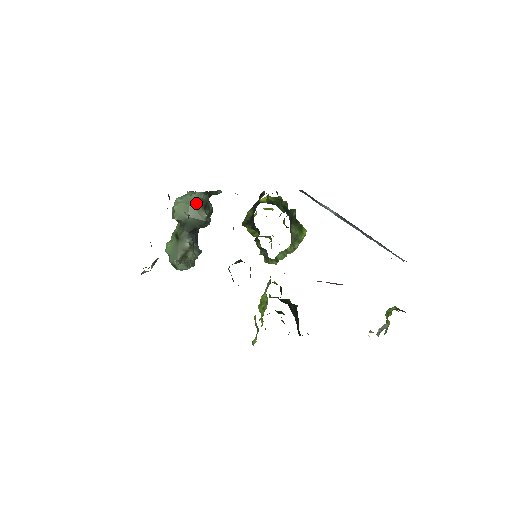
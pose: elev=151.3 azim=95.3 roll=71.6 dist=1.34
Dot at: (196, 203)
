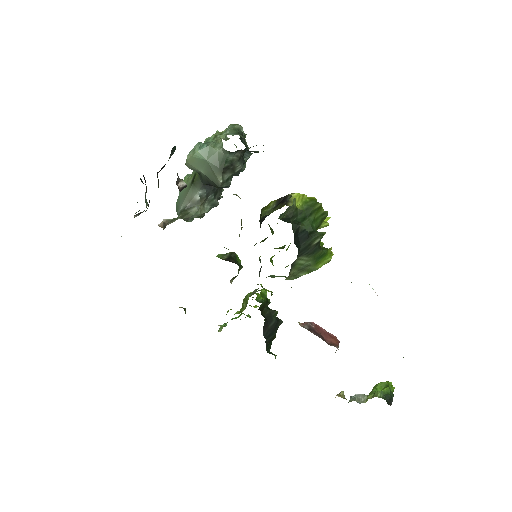
Dot at: (215, 161)
